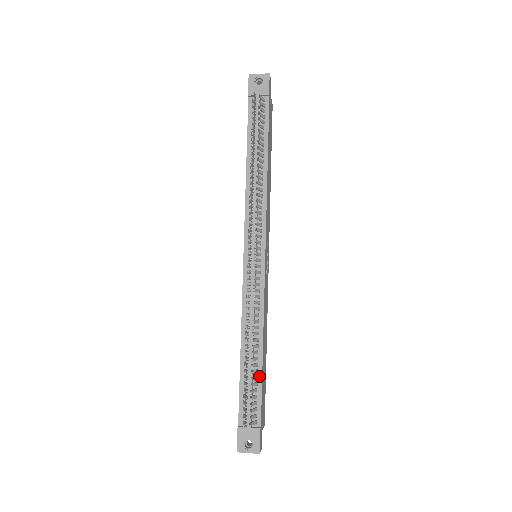
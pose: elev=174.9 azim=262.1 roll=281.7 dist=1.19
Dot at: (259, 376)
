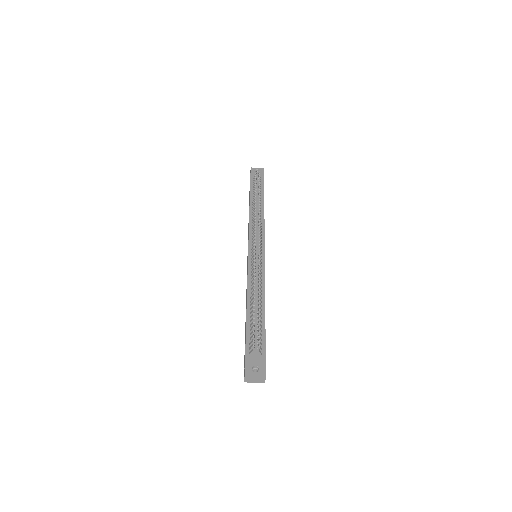
Dot at: (263, 321)
